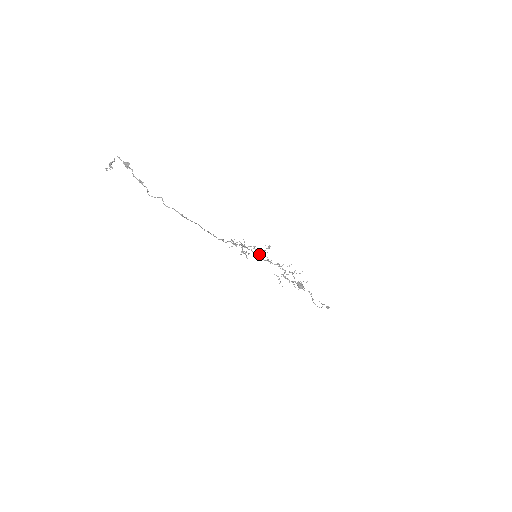
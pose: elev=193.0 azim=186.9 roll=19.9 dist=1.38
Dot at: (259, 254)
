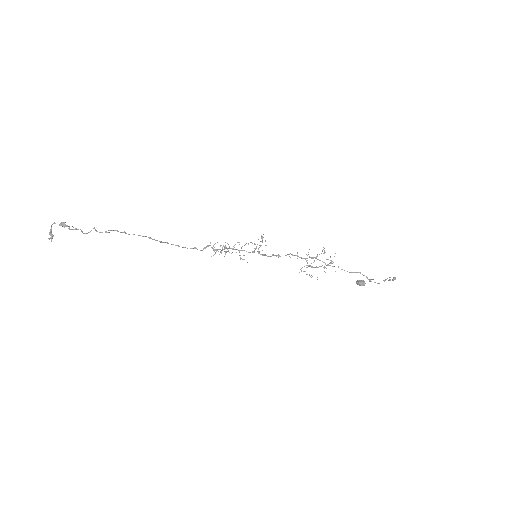
Dot at: occluded
